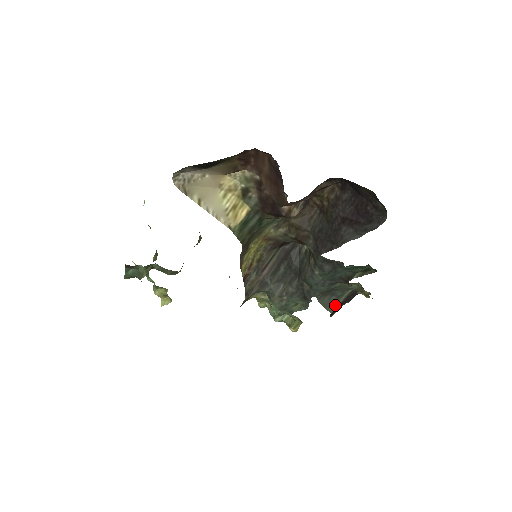
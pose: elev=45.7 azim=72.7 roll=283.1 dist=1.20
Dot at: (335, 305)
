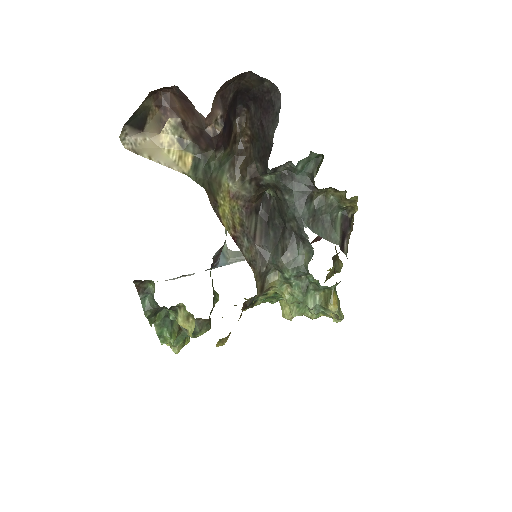
Dot at: (335, 235)
